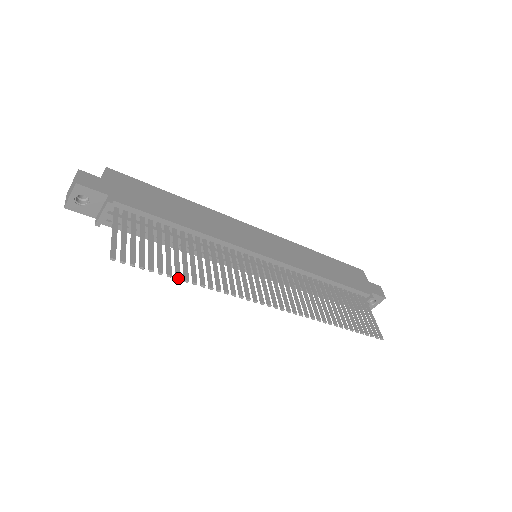
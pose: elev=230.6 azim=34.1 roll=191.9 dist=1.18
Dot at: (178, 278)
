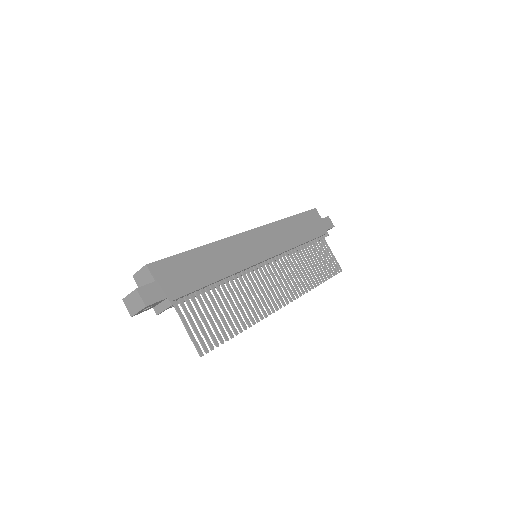
Dot at: (237, 334)
